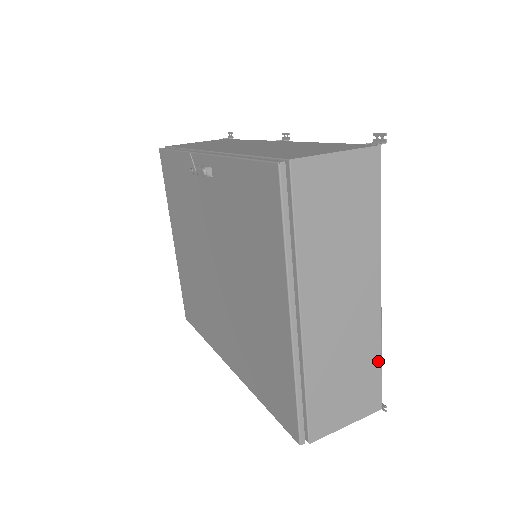
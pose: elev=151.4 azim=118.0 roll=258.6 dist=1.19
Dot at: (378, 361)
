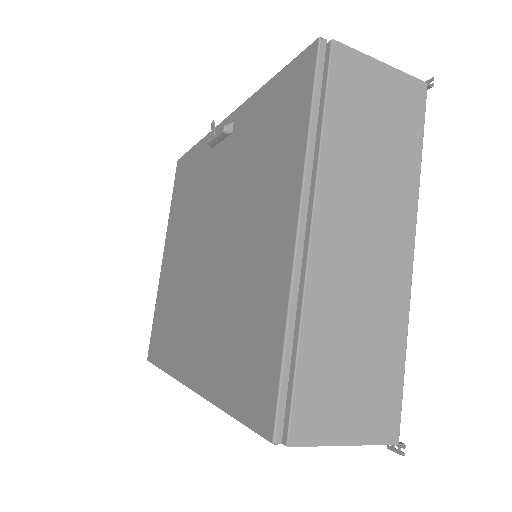
Dot at: (401, 358)
